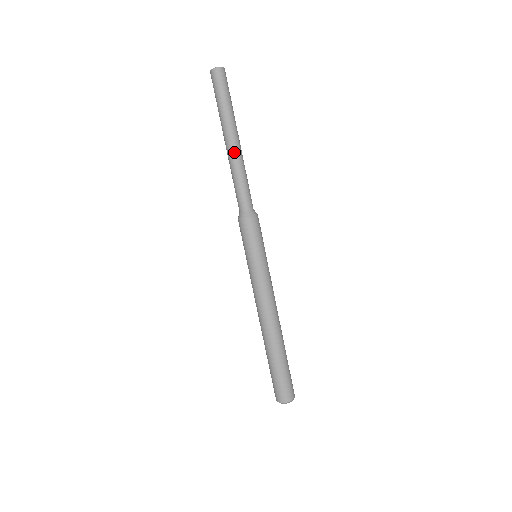
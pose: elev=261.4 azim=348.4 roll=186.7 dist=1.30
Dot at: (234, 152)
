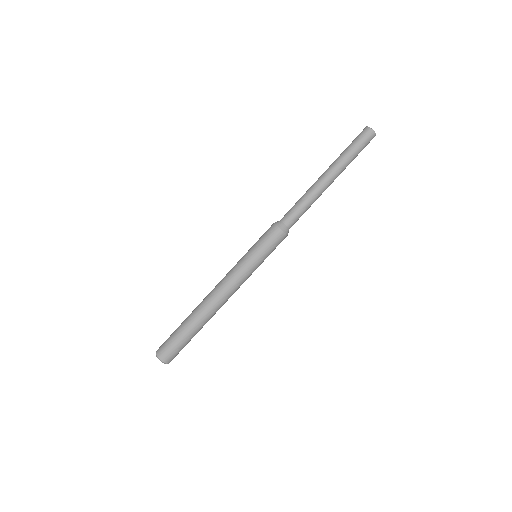
Dot at: (323, 186)
